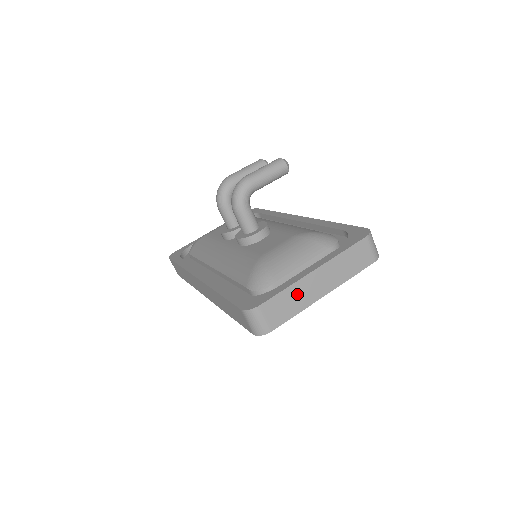
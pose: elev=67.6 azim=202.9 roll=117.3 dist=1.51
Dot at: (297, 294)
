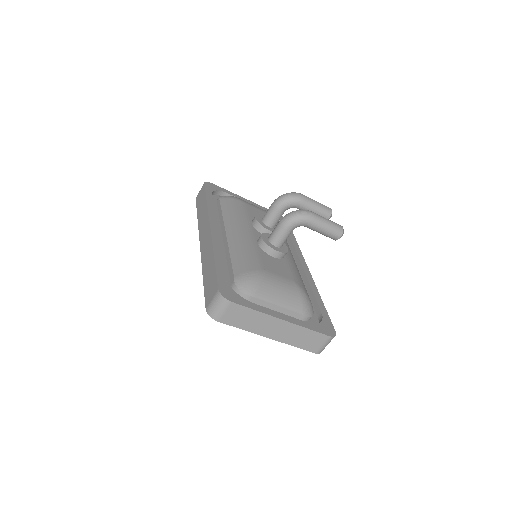
Dot at: (257, 320)
